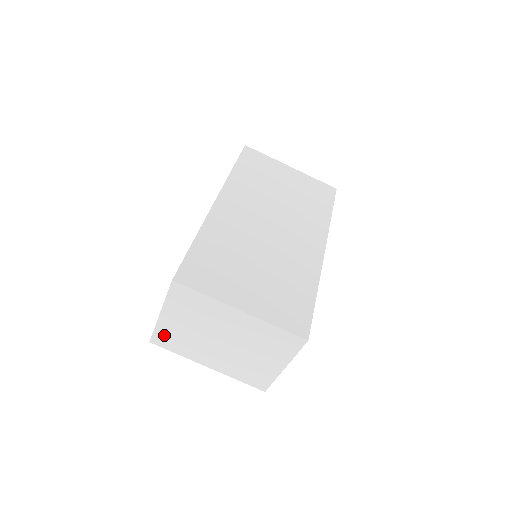
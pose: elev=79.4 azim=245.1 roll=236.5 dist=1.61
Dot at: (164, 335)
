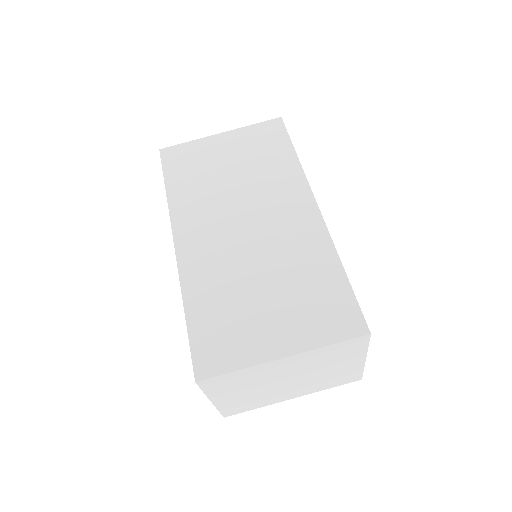
Dot at: (231, 408)
